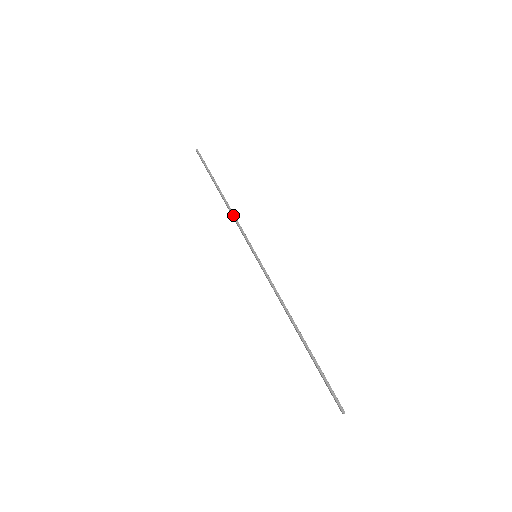
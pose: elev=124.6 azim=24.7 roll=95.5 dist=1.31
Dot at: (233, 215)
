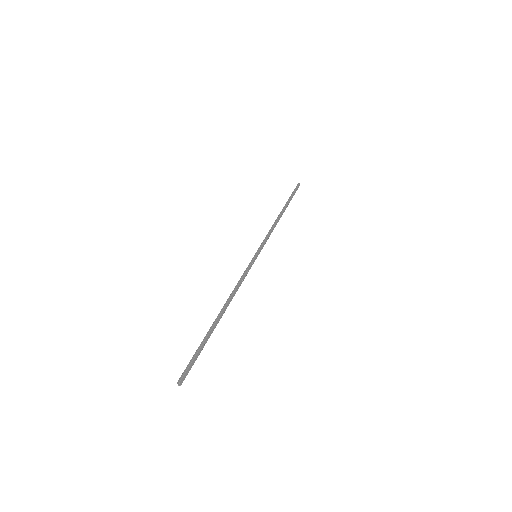
Dot at: (272, 226)
